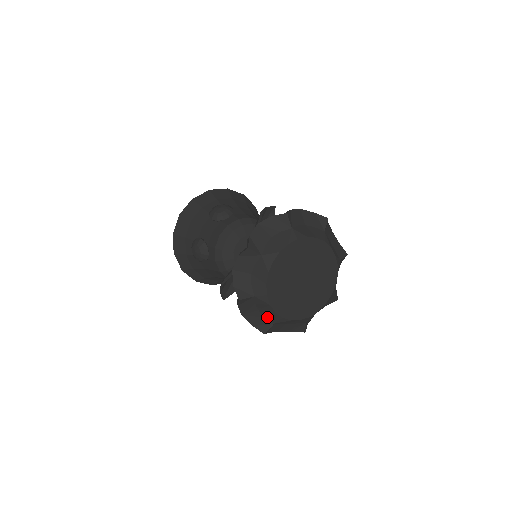
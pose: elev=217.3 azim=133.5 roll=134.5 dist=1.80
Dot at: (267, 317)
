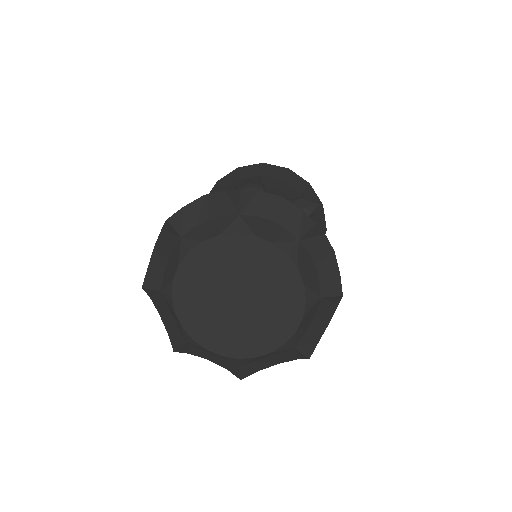
Dot at: (179, 329)
